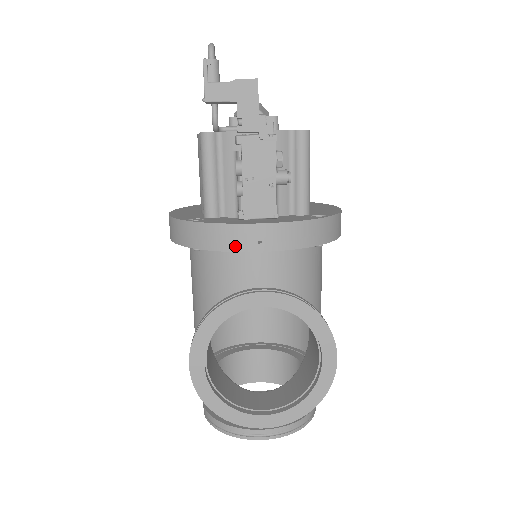
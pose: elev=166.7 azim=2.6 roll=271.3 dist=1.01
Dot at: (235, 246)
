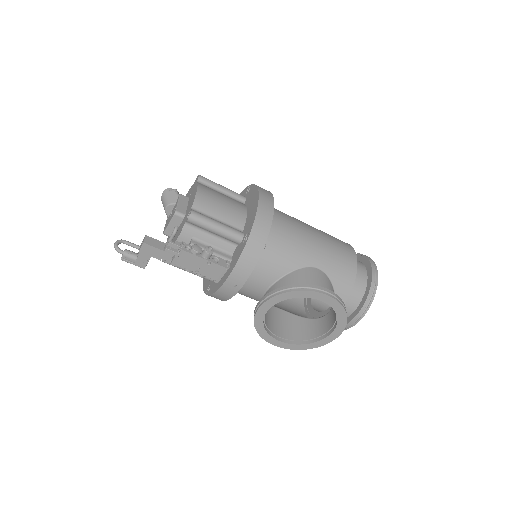
Dot at: (230, 295)
